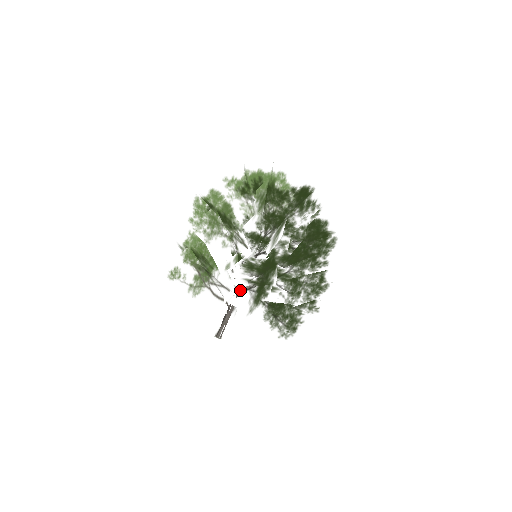
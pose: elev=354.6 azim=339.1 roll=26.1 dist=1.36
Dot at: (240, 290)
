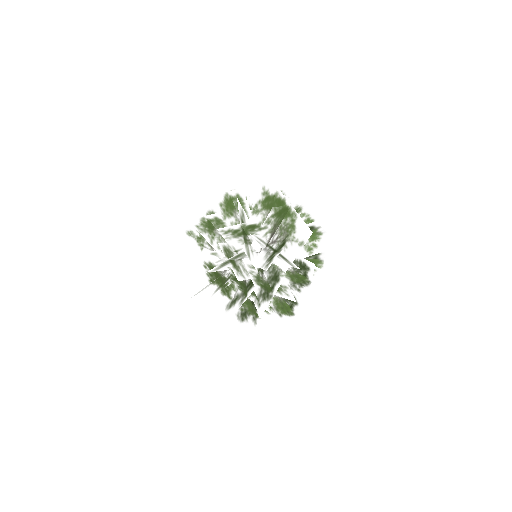
Dot at: occluded
